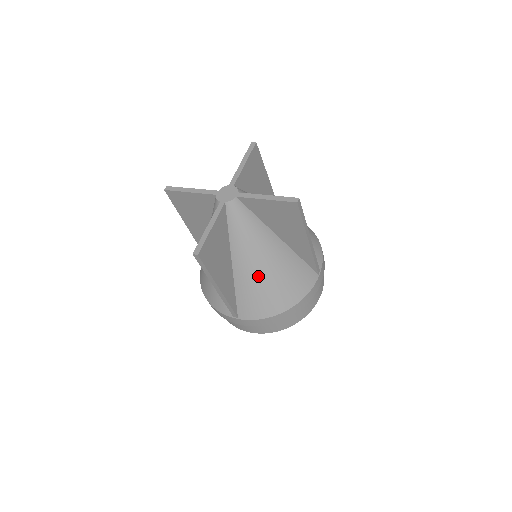
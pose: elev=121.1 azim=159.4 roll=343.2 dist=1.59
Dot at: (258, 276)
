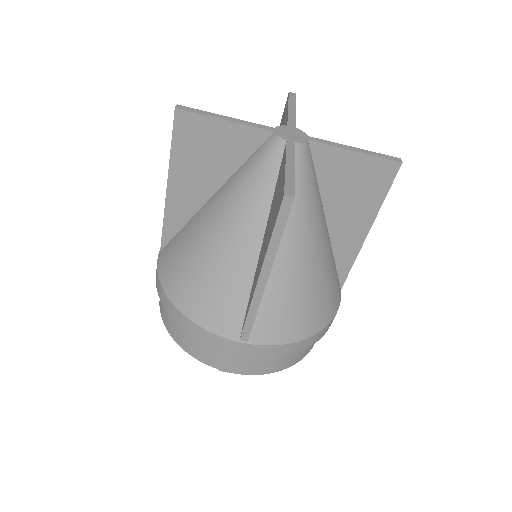
Dot at: (301, 272)
